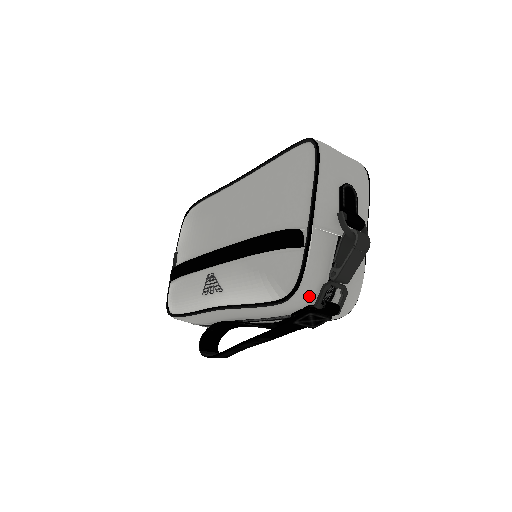
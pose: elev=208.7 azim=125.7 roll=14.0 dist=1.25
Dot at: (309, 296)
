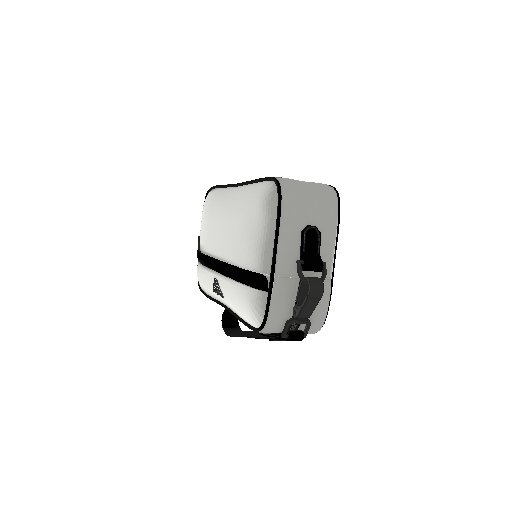
Dot at: (275, 330)
